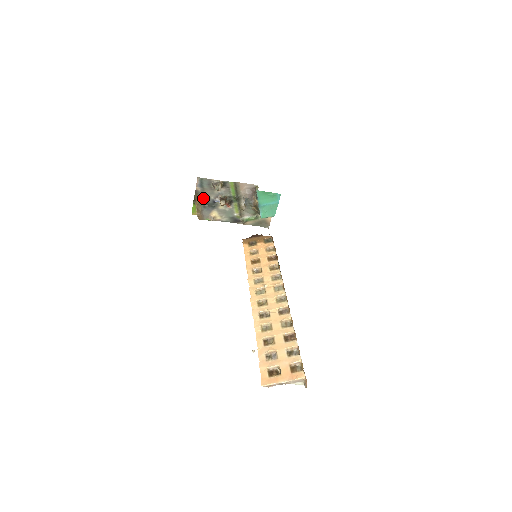
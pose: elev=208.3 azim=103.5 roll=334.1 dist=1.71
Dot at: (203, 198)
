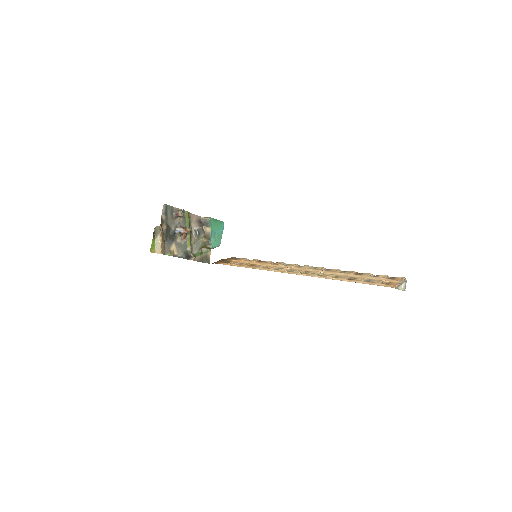
Dot at: (166, 228)
